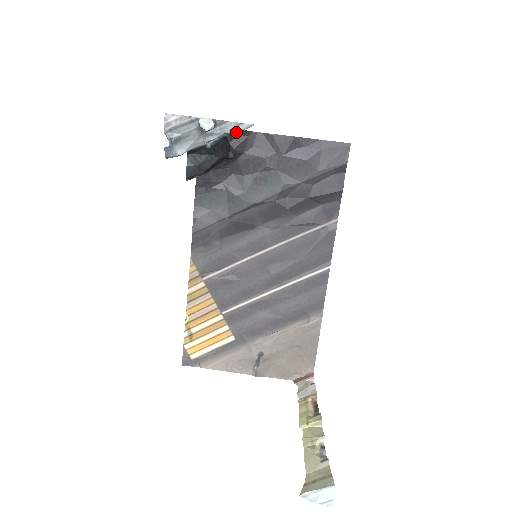
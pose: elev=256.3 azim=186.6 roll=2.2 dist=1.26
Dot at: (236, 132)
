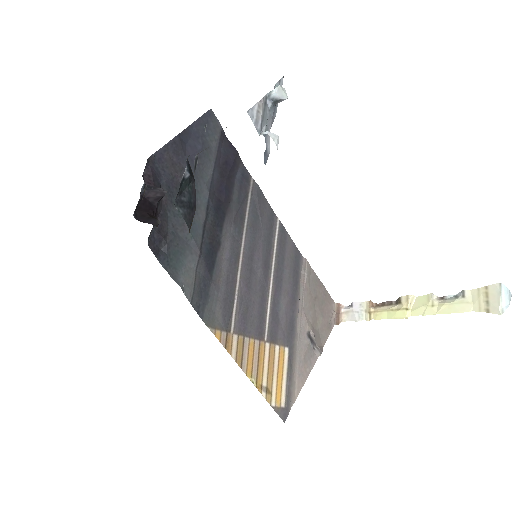
Dot at: occluded
